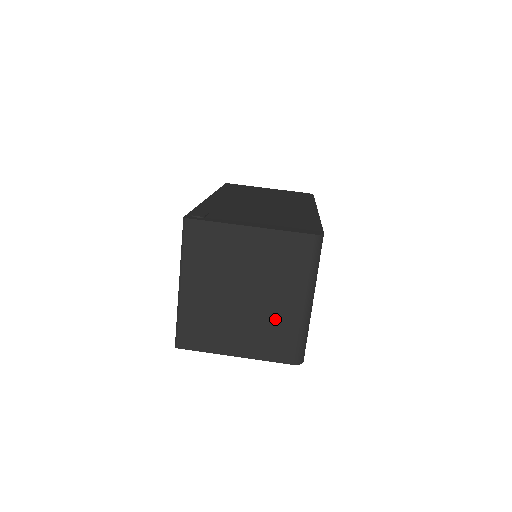
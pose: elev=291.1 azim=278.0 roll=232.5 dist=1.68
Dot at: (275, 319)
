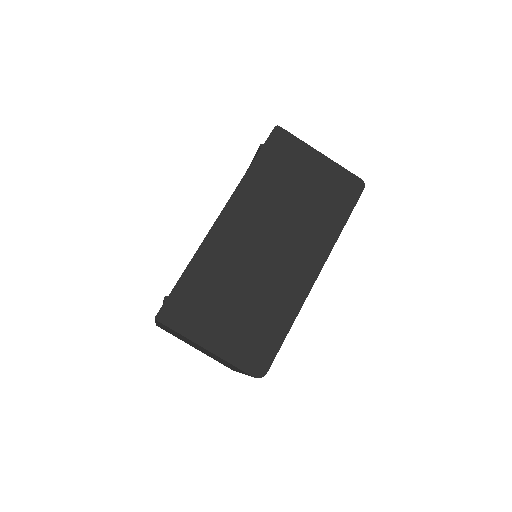
Dot at: occluded
